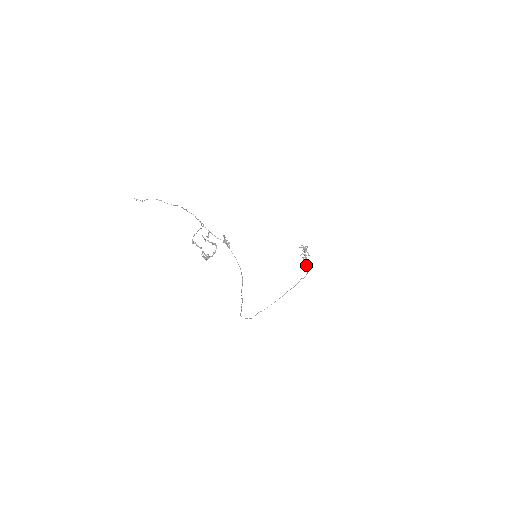
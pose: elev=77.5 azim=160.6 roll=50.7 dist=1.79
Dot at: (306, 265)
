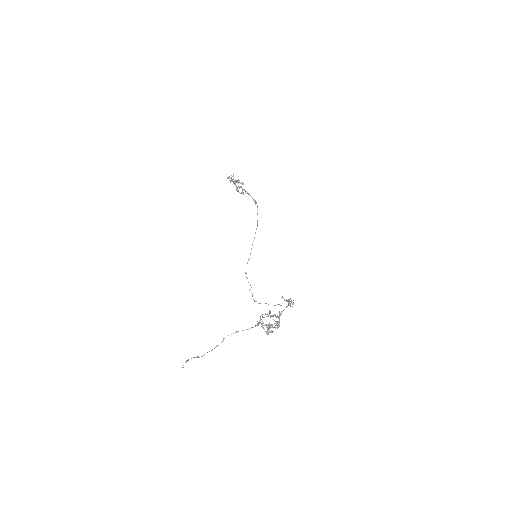
Dot at: (253, 199)
